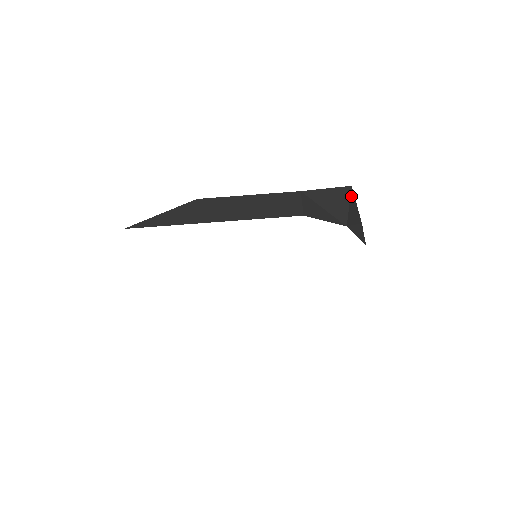
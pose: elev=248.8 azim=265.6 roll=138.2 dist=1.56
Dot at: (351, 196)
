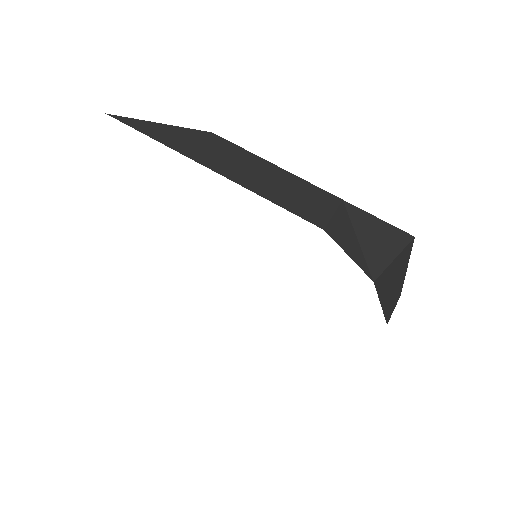
Dot at: (406, 249)
